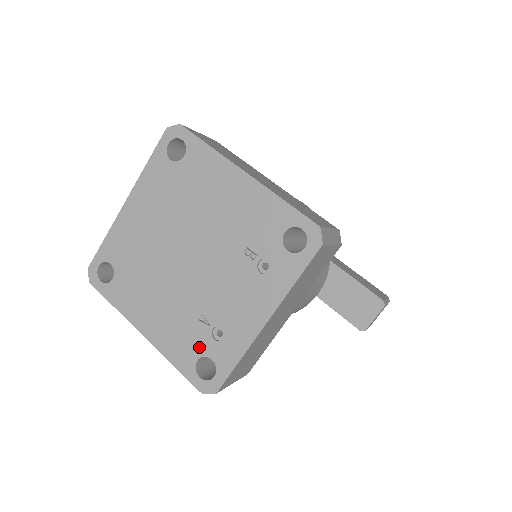
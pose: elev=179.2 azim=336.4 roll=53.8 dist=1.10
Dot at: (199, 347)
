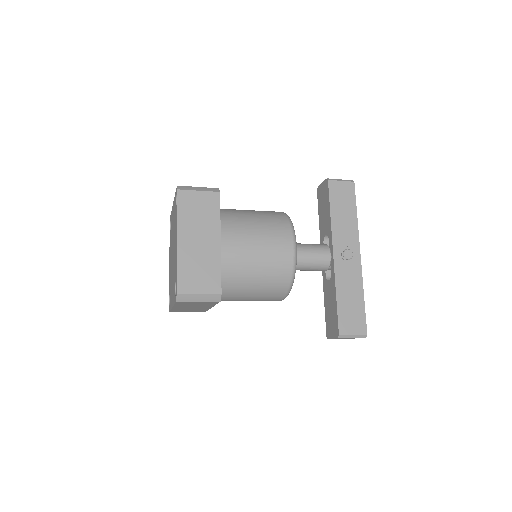
Dot at: occluded
